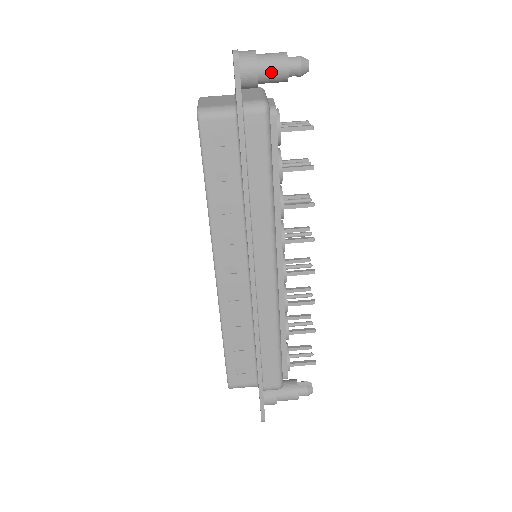
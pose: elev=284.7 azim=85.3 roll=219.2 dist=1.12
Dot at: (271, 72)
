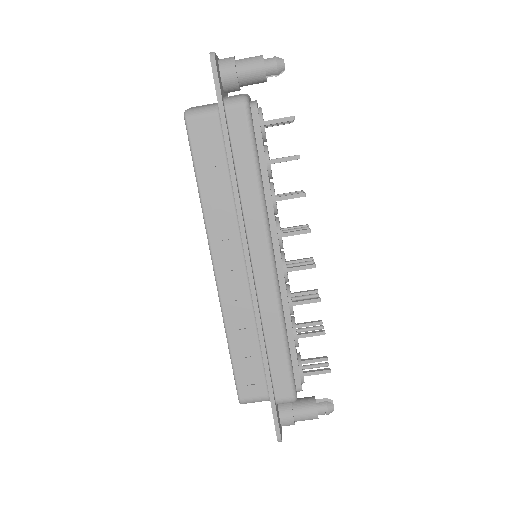
Dot at: (249, 72)
